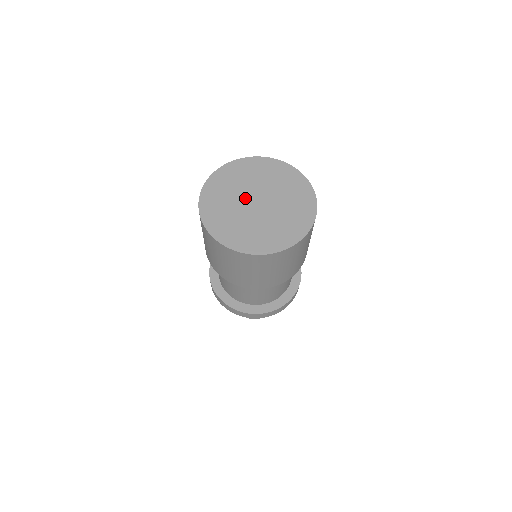
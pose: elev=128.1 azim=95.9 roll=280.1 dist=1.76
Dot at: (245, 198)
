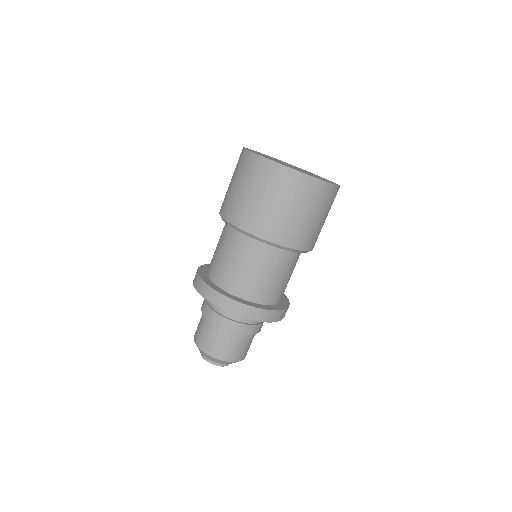
Dot at: occluded
